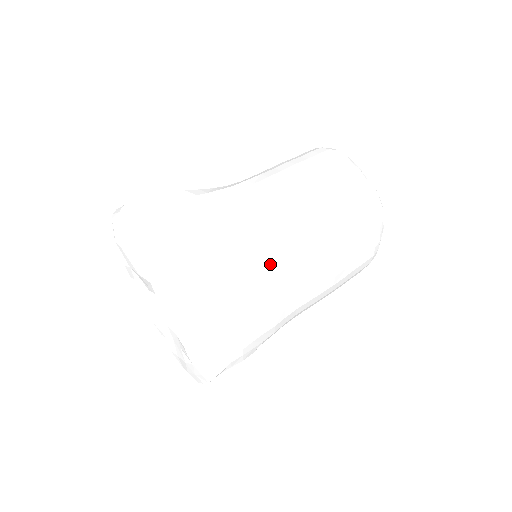
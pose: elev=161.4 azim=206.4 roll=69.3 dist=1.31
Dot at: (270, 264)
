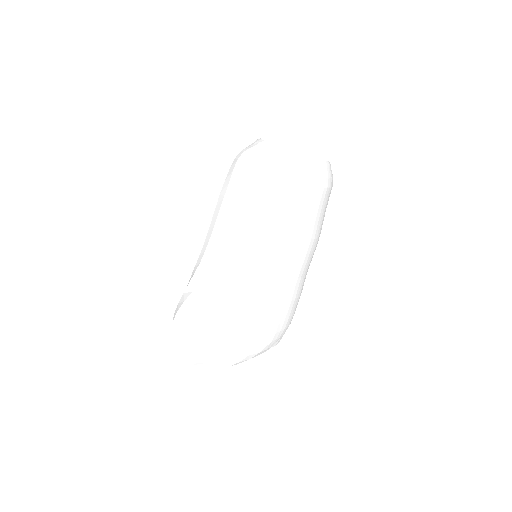
Dot at: (296, 289)
